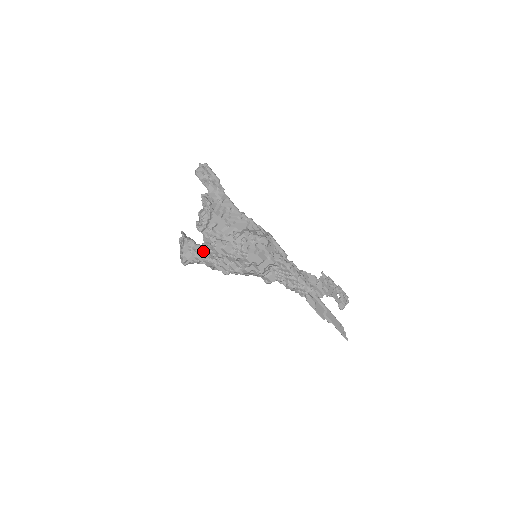
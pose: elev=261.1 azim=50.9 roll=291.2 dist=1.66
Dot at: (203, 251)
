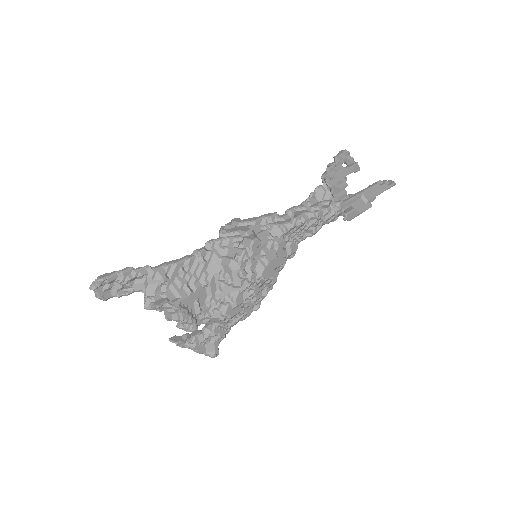
Dot at: (217, 328)
